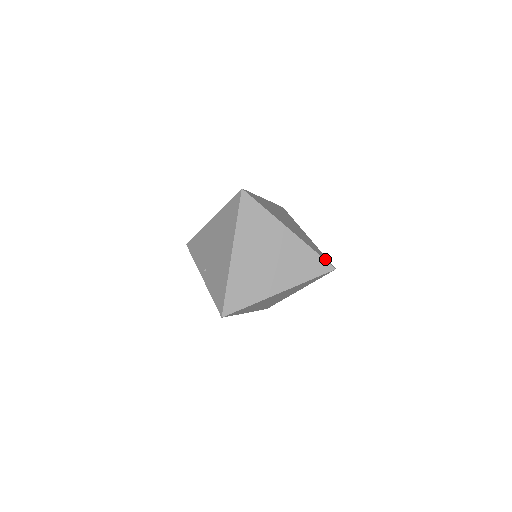
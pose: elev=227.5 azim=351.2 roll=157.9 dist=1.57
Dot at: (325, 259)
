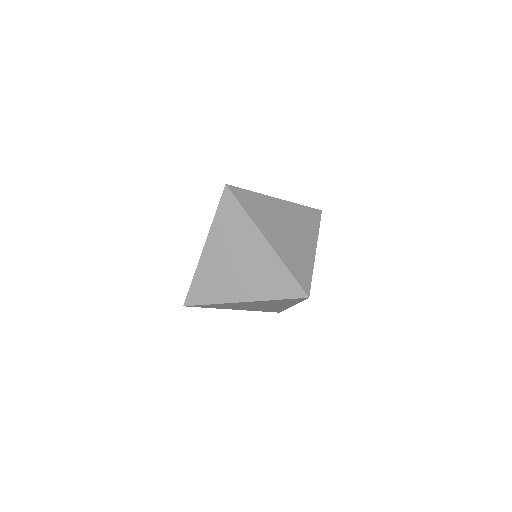
Dot at: (300, 283)
